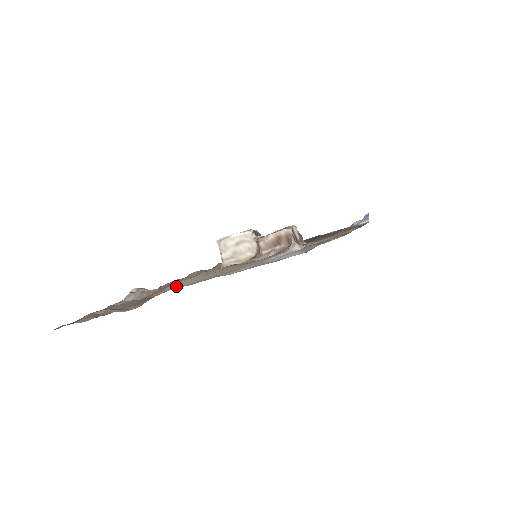
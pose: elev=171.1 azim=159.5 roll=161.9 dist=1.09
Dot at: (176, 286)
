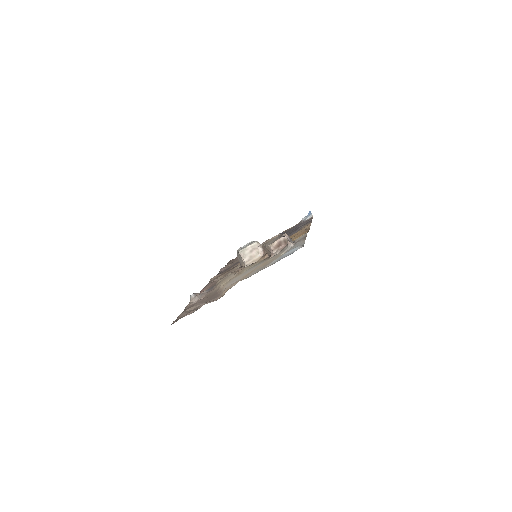
Dot at: (233, 282)
